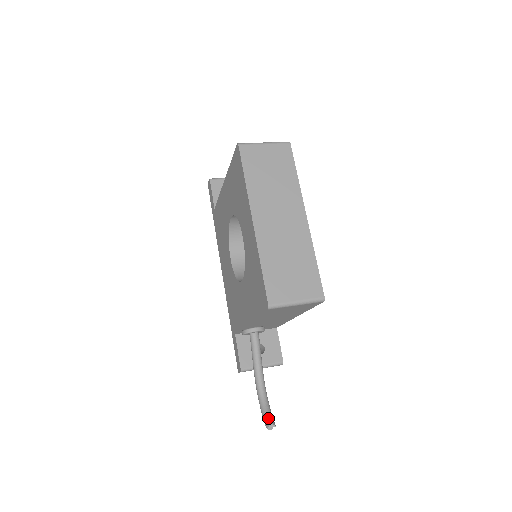
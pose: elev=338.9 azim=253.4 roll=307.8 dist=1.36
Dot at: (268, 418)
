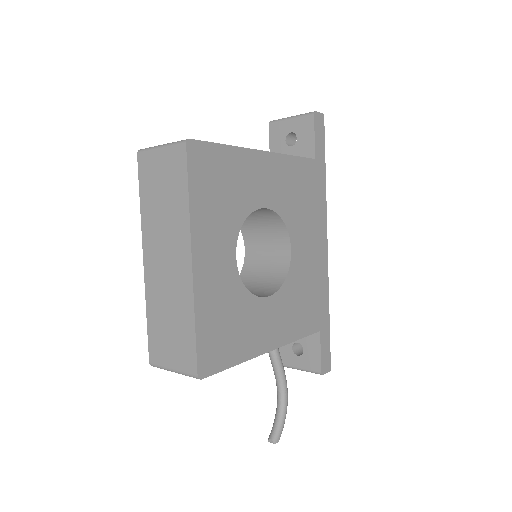
Dot at: (272, 431)
